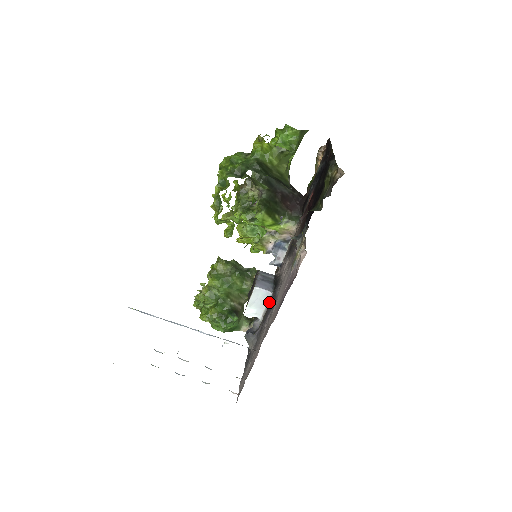
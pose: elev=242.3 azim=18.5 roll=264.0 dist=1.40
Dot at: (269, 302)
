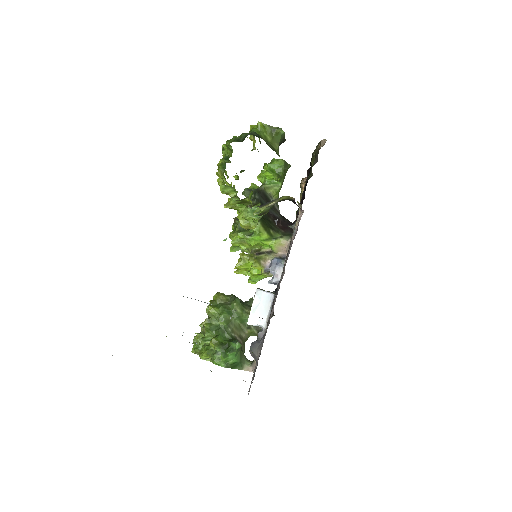
Dot at: (272, 304)
